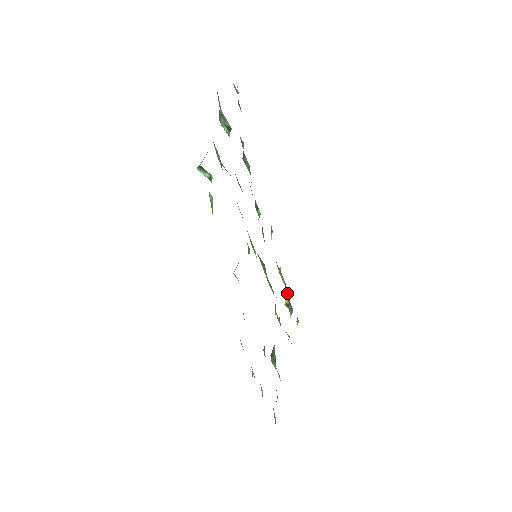
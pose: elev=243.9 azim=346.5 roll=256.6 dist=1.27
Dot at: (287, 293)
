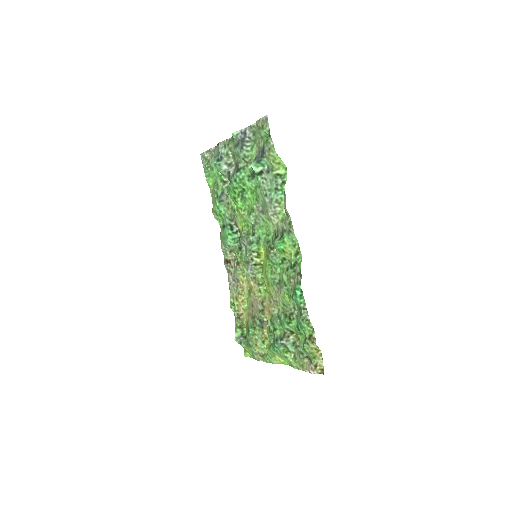
Dot at: (241, 322)
